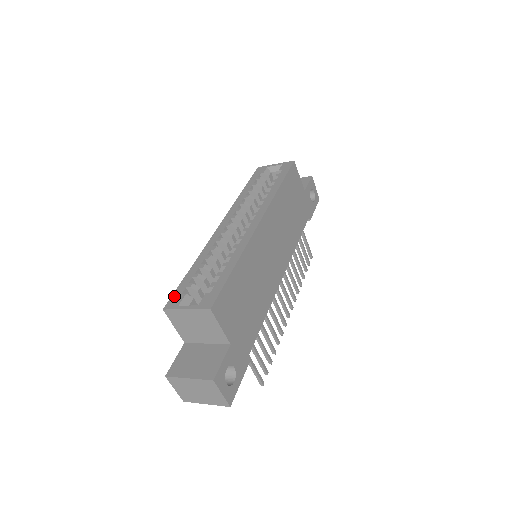
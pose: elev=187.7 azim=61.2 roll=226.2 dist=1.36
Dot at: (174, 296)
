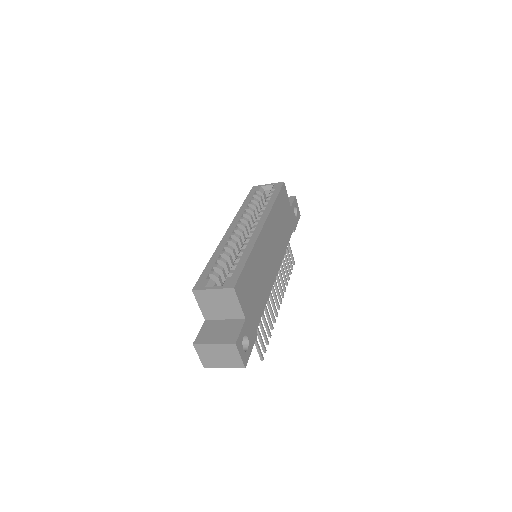
Dot at: (200, 280)
